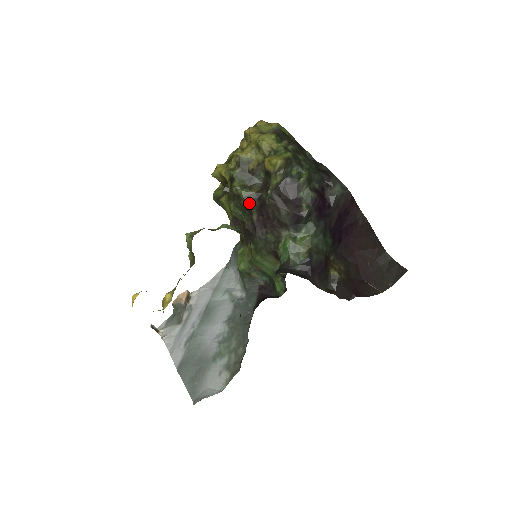
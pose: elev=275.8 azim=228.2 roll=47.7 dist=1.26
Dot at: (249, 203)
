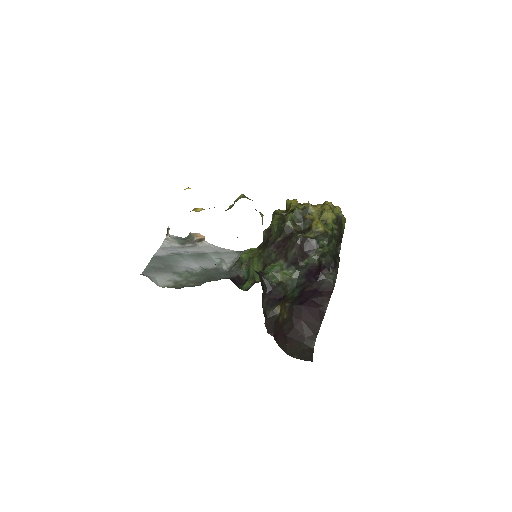
Dot at: (285, 230)
